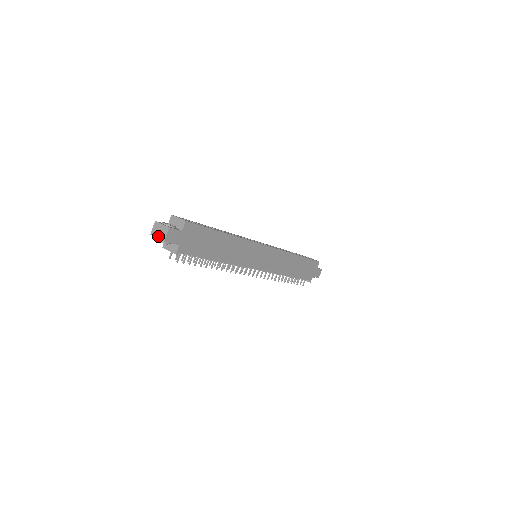
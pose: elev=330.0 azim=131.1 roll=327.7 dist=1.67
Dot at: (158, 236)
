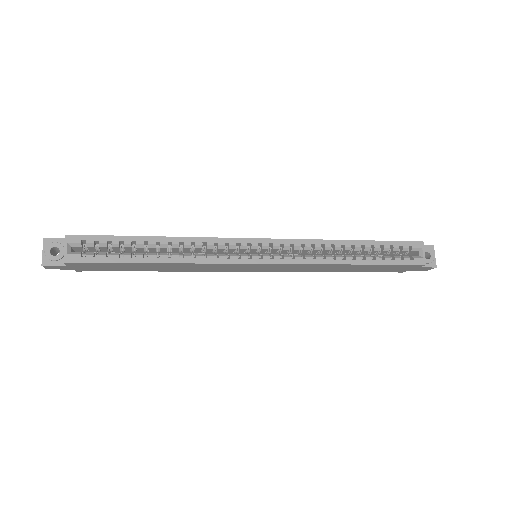
Dot at: occluded
